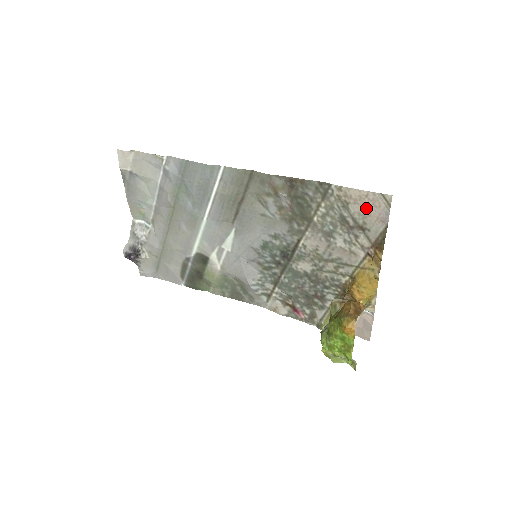
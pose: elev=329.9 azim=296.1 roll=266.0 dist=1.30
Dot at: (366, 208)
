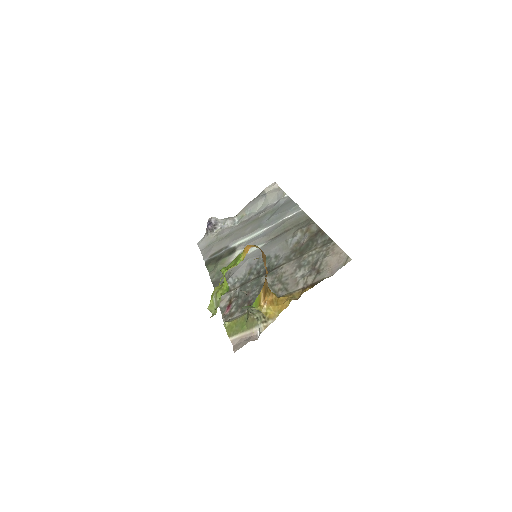
Dot at: (333, 260)
